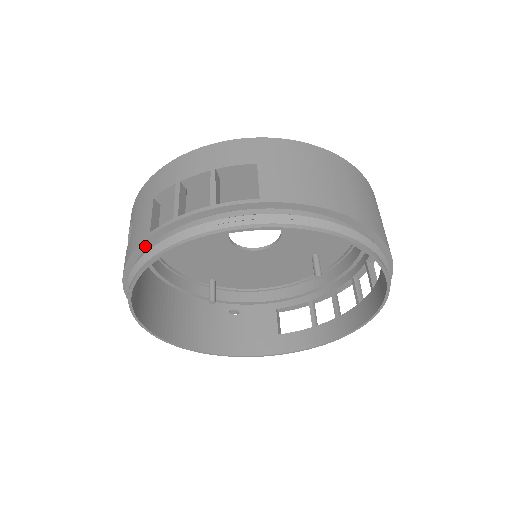
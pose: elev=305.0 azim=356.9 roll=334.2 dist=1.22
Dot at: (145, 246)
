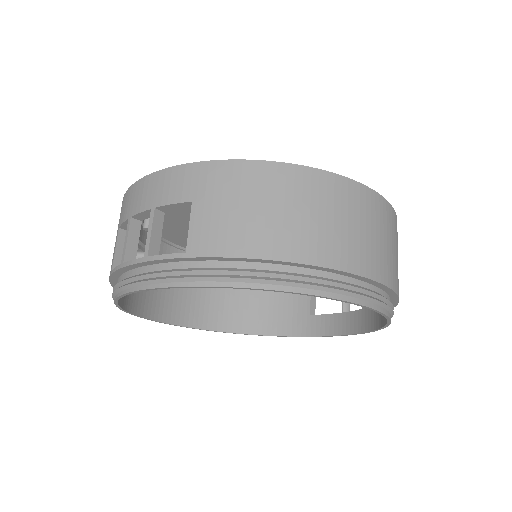
Dot at: (115, 279)
